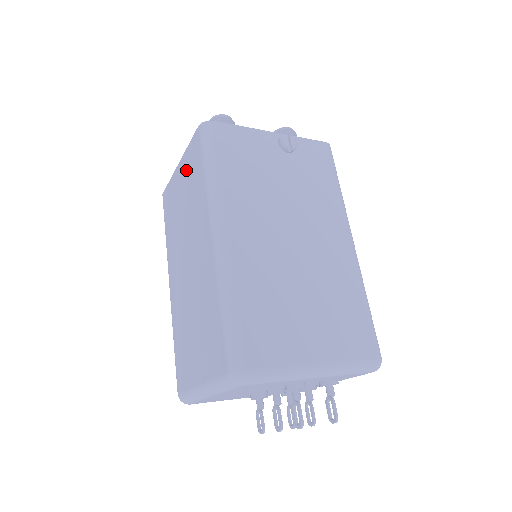
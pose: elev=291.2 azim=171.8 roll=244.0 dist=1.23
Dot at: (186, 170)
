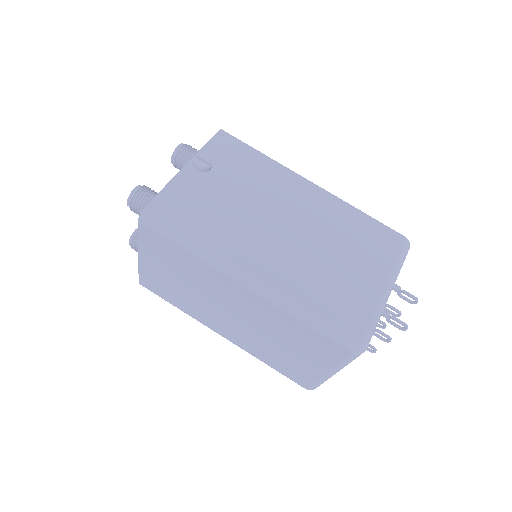
Dot at: (156, 256)
